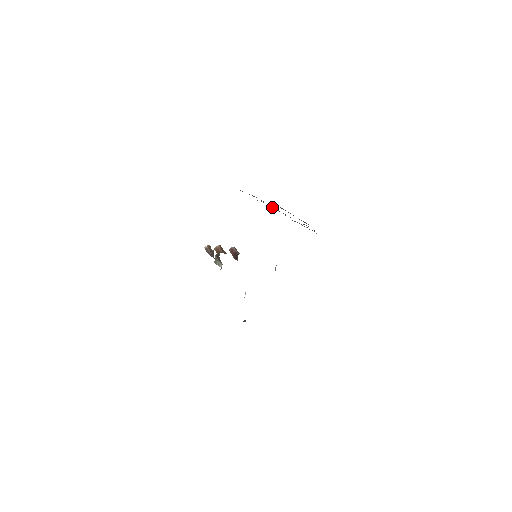
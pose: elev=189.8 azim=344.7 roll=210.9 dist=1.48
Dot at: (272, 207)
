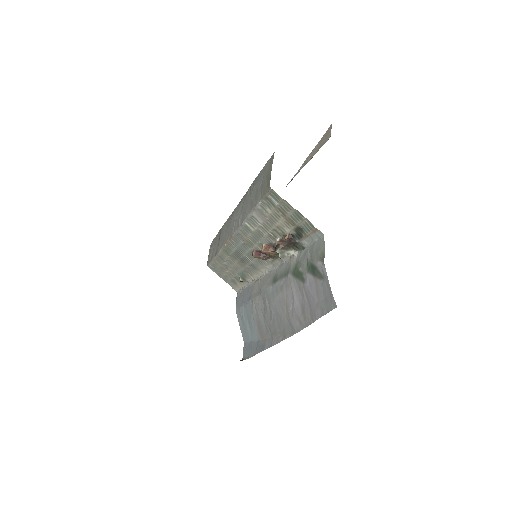
Dot at: occluded
